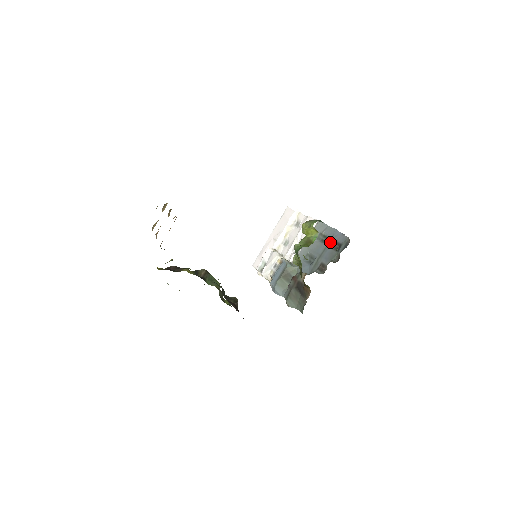
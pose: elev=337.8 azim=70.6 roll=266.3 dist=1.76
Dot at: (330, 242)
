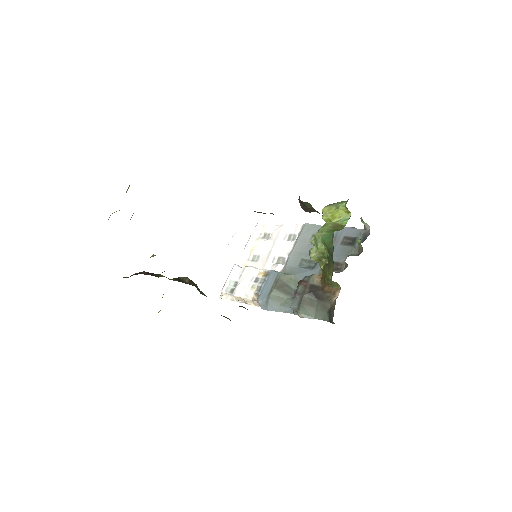
Dot at: (336, 239)
